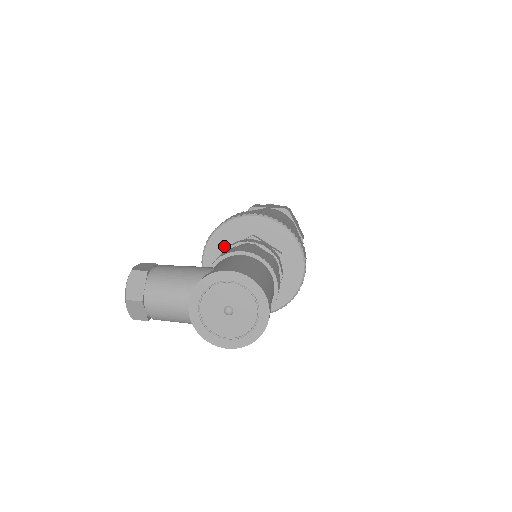
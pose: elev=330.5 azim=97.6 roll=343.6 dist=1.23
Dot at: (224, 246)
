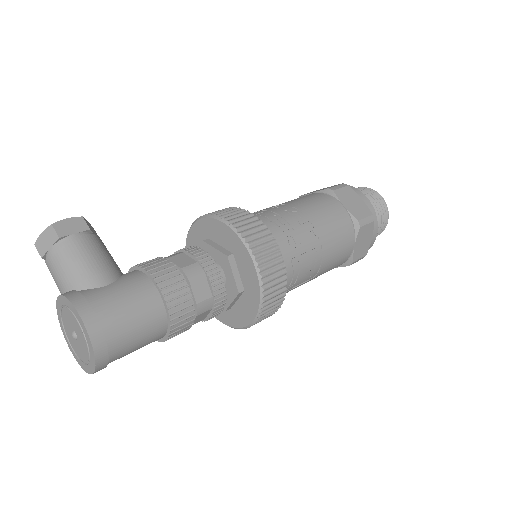
Dot at: (209, 235)
